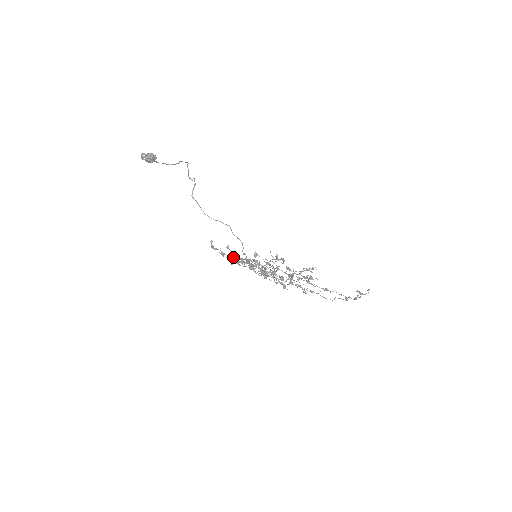
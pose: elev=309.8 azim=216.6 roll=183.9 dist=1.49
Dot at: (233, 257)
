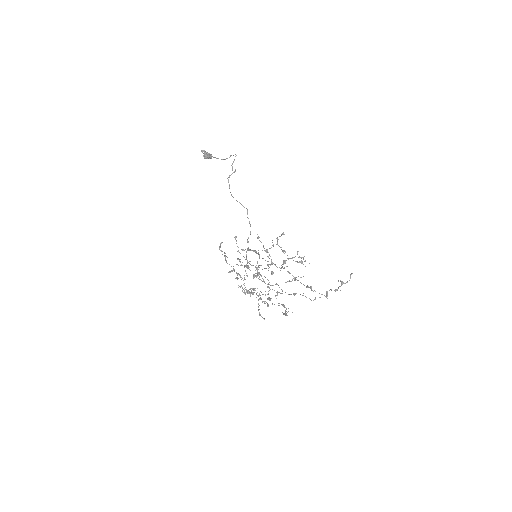
Dot at: (233, 266)
